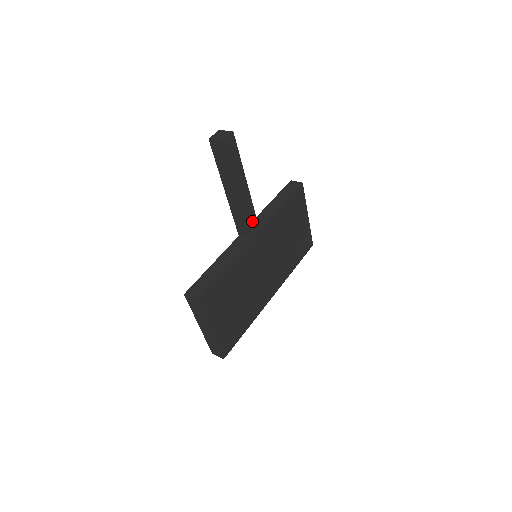
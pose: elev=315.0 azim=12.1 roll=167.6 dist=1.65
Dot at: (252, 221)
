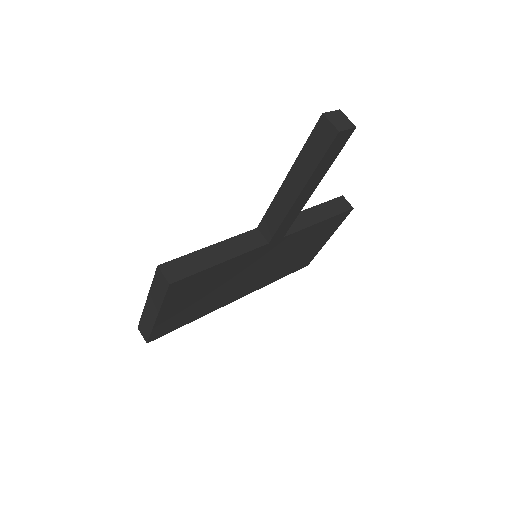
Dot at: (285, 226)
